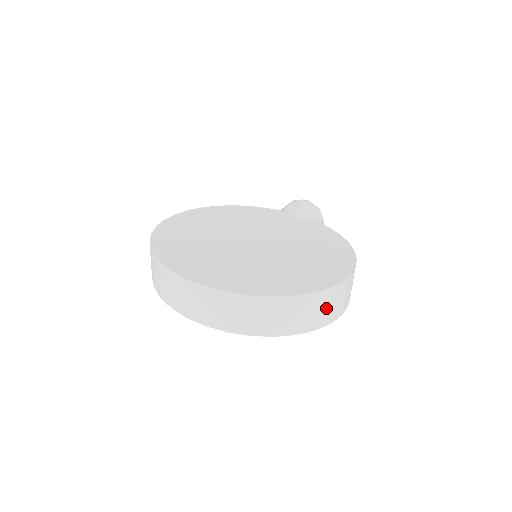
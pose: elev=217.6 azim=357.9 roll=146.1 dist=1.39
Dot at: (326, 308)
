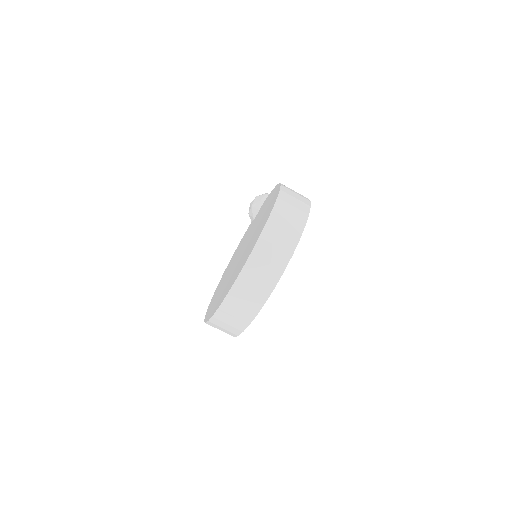
Dot at: (287, 224)
